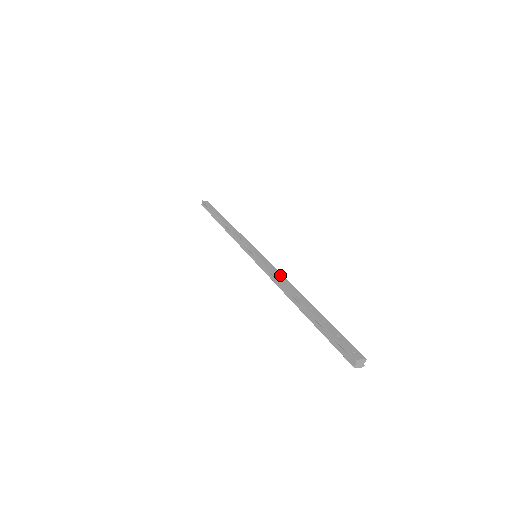
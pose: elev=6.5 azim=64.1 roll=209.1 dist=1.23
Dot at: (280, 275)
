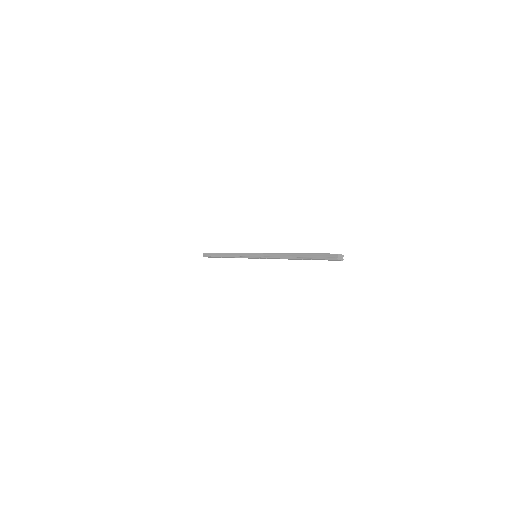
Dot at: occluded
